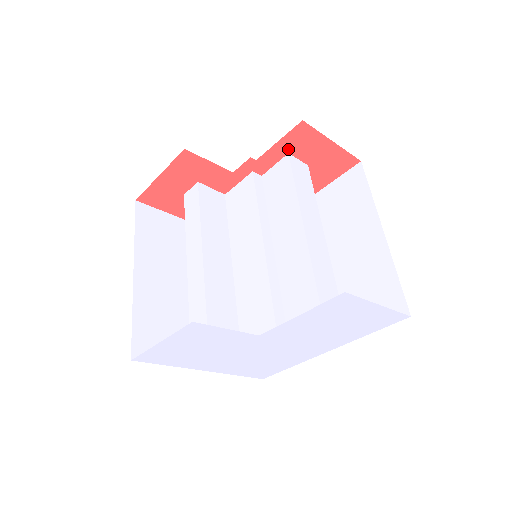
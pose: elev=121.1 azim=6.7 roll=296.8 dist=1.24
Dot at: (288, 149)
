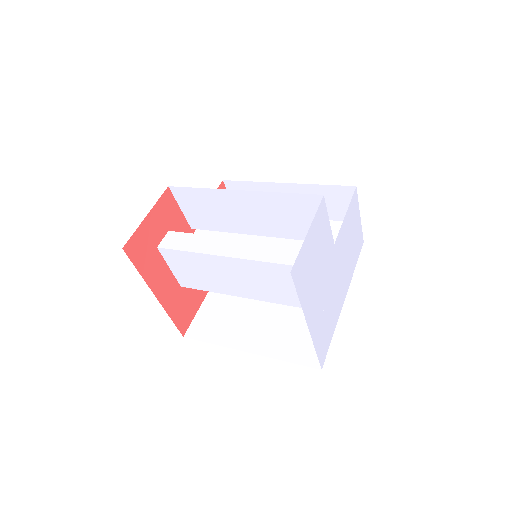
Dot at: occluded
